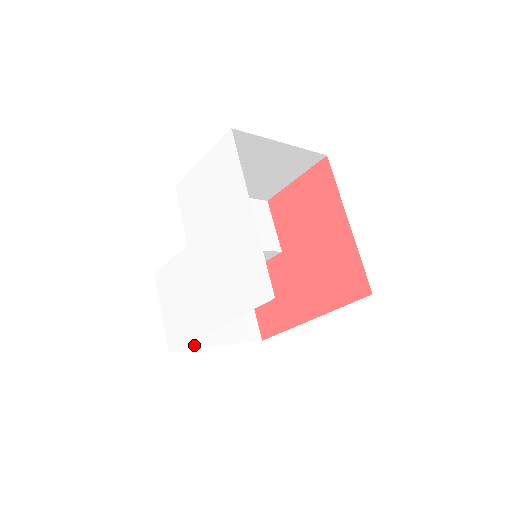
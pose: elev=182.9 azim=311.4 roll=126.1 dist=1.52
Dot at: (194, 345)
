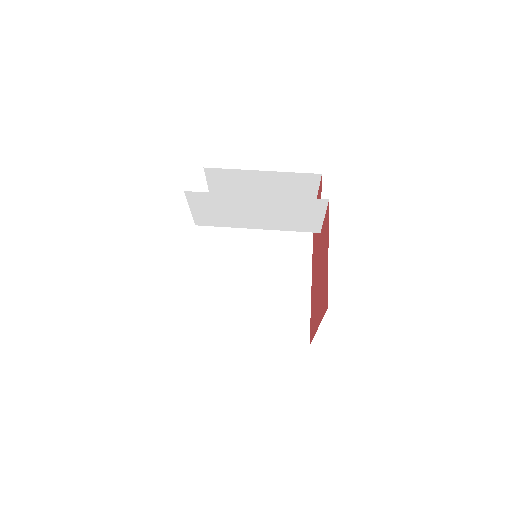
Dot at: occluded
